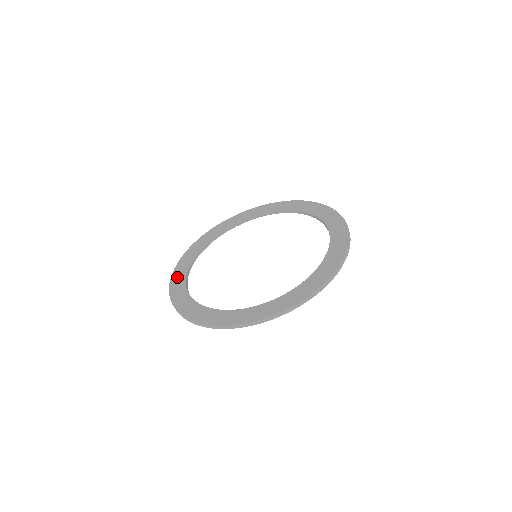
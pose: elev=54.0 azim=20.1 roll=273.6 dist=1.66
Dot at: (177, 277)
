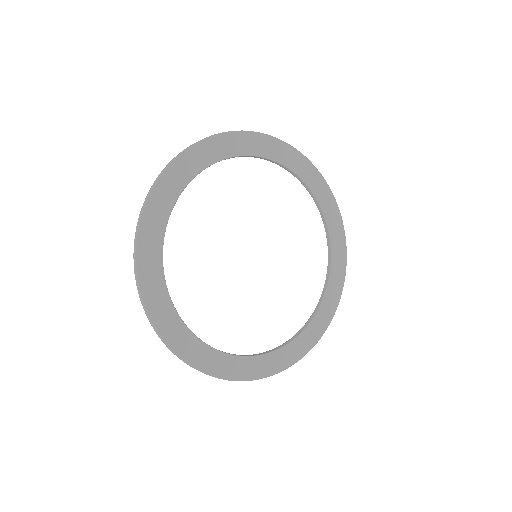
Dot at: (195, 354)
